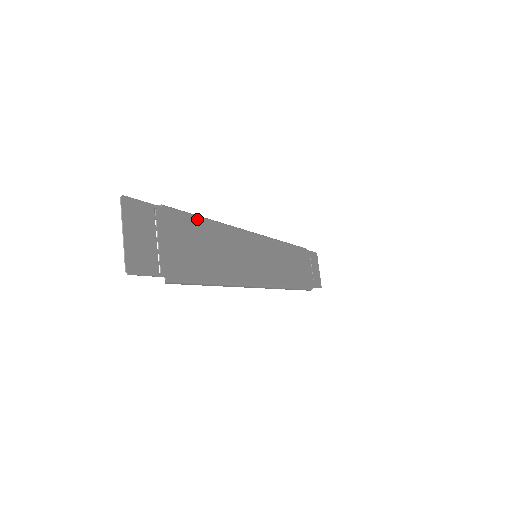
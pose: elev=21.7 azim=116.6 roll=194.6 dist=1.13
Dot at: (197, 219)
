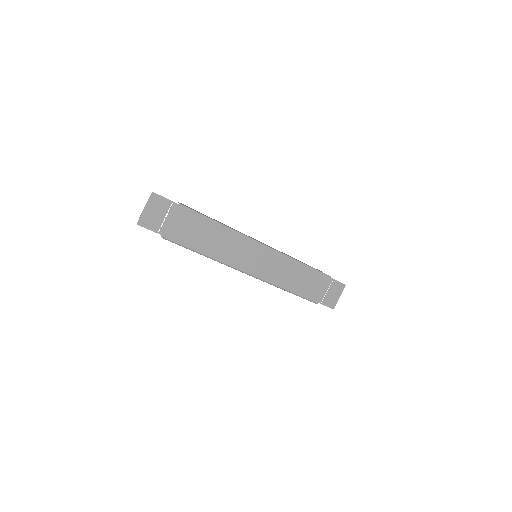
Dot at: (204, 218)
